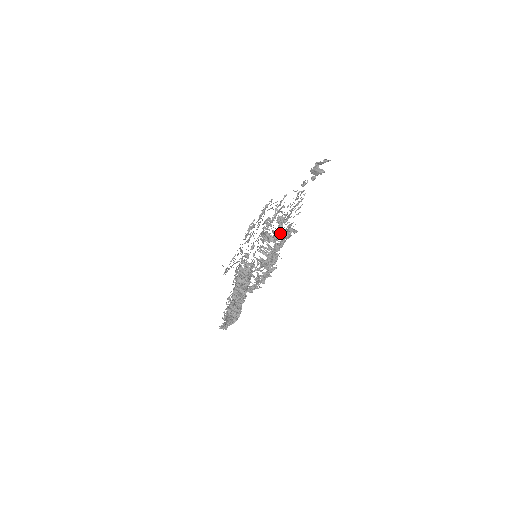
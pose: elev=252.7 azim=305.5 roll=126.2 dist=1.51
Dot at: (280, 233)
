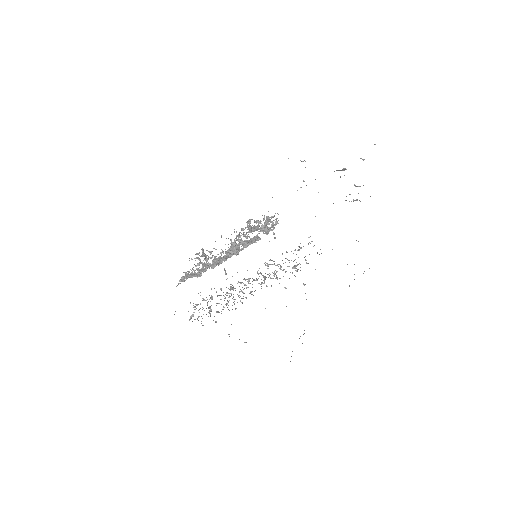
Dot at: (277, 279)
